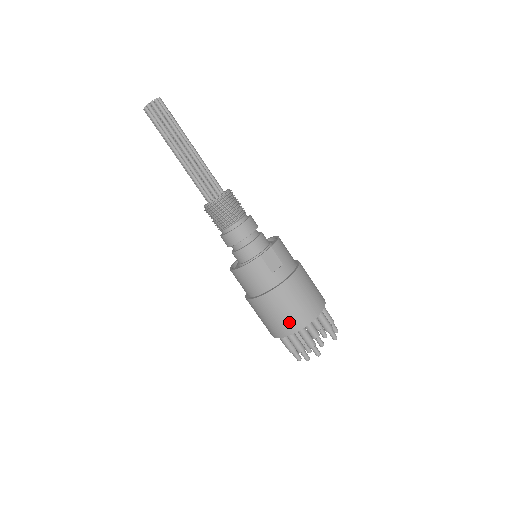
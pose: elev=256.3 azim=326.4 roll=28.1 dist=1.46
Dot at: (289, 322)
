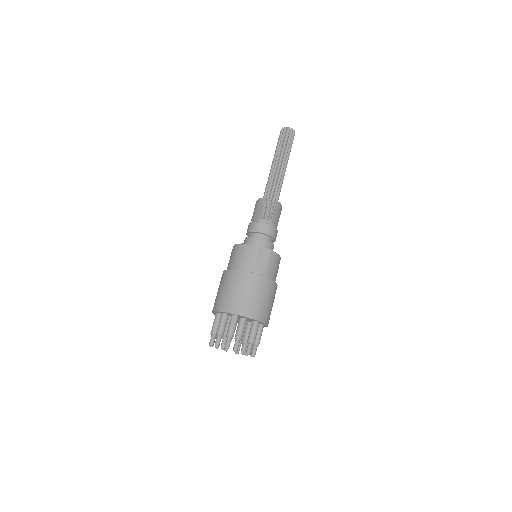
Dot at: (233, 302)
